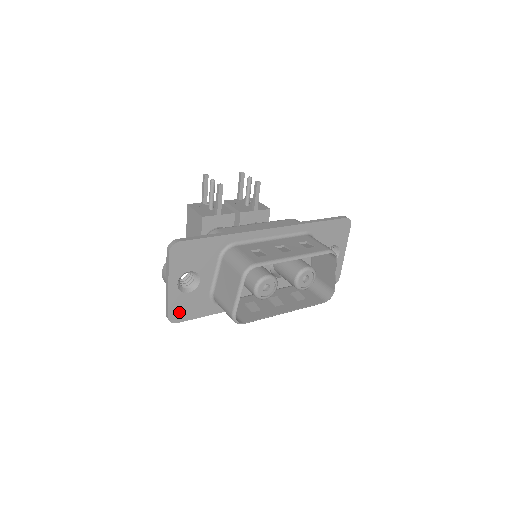
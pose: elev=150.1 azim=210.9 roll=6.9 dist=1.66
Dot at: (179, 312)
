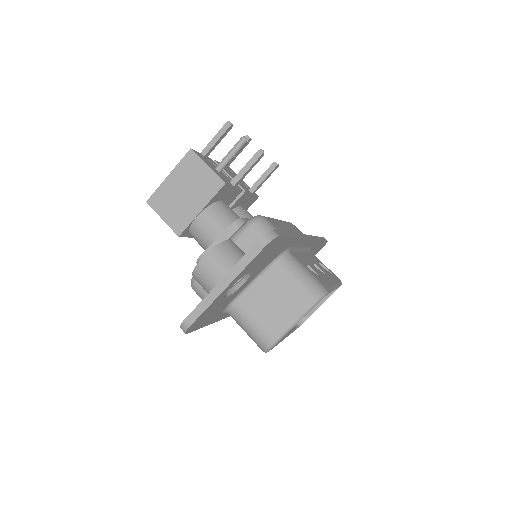
Dot at: (200, 320)
